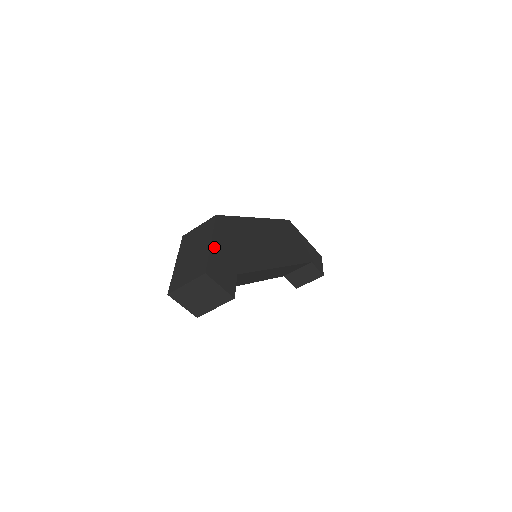
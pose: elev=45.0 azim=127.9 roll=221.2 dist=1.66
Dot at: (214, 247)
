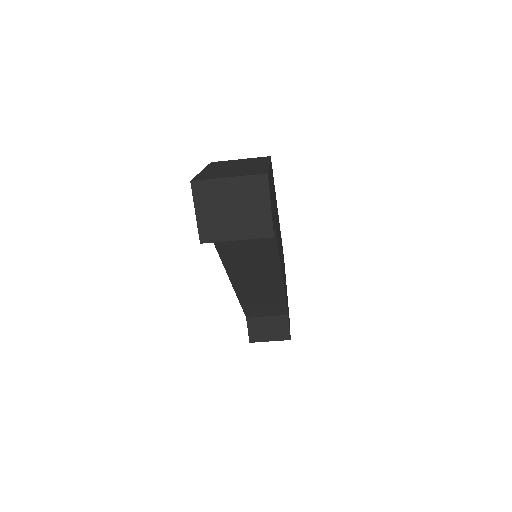
Dot at: occluded
